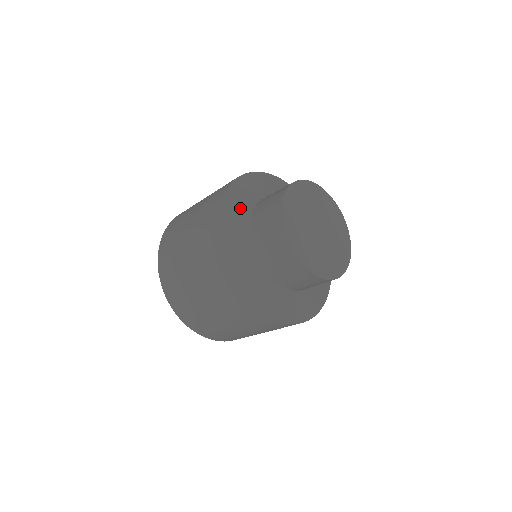
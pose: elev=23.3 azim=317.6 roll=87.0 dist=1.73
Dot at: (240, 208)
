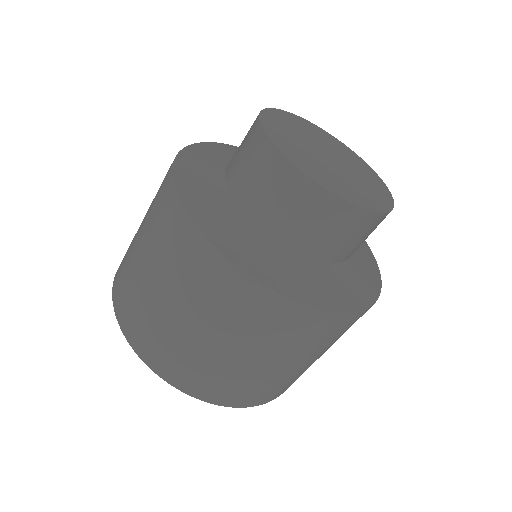
Dot at: occluded
